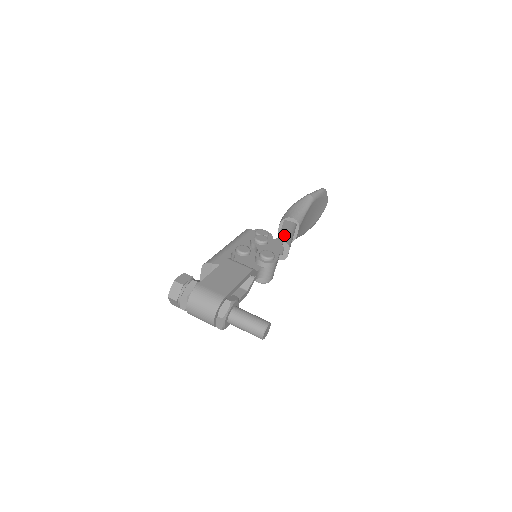
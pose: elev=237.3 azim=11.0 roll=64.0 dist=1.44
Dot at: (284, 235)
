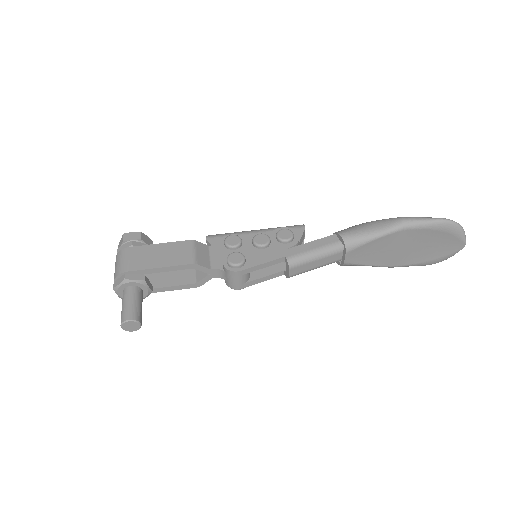
Dot at: (300, 250)
